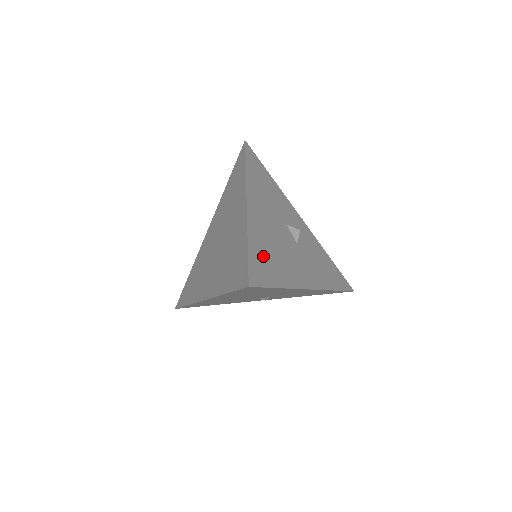
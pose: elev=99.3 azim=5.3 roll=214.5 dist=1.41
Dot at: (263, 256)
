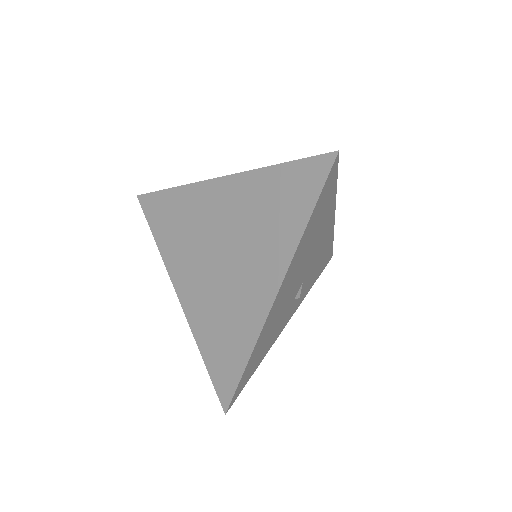
Dot at: occluded
